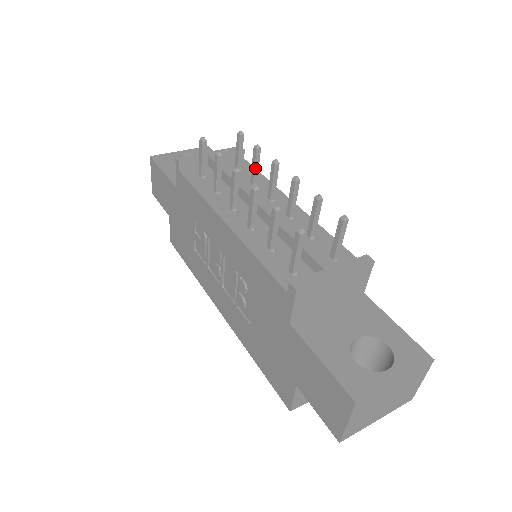
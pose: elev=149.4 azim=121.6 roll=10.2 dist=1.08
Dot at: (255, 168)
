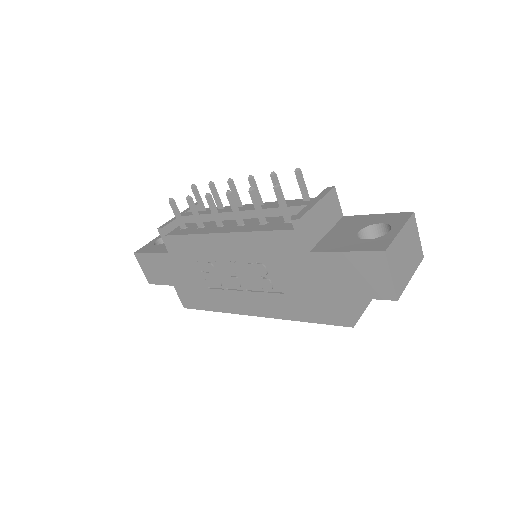
Dot at: (217, 199)
